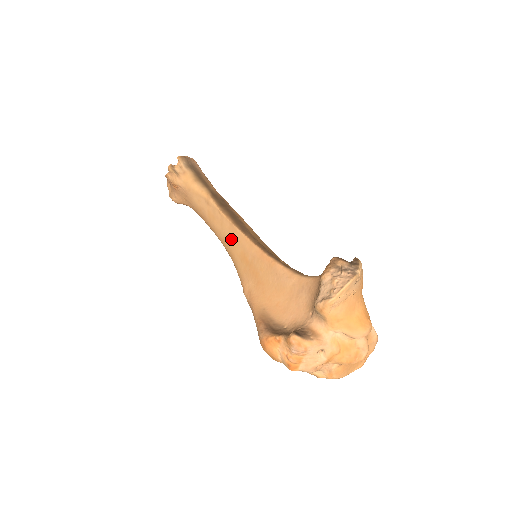
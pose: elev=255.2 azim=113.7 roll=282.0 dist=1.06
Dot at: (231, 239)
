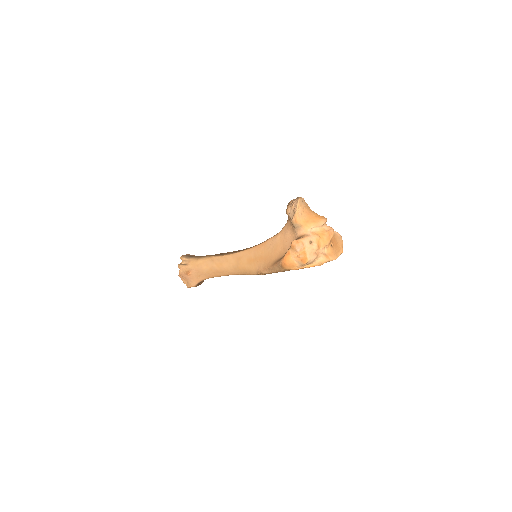
Dot at: (237, 262)
